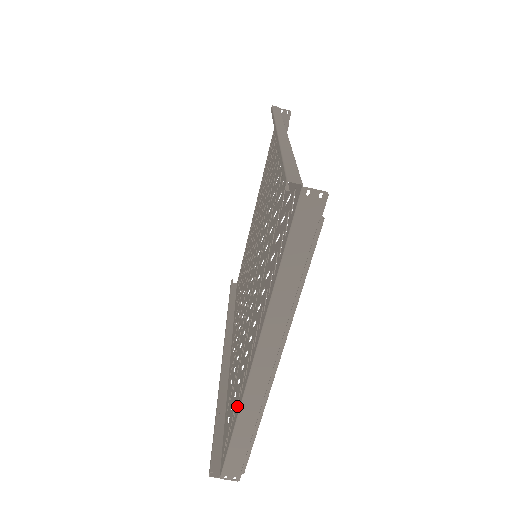
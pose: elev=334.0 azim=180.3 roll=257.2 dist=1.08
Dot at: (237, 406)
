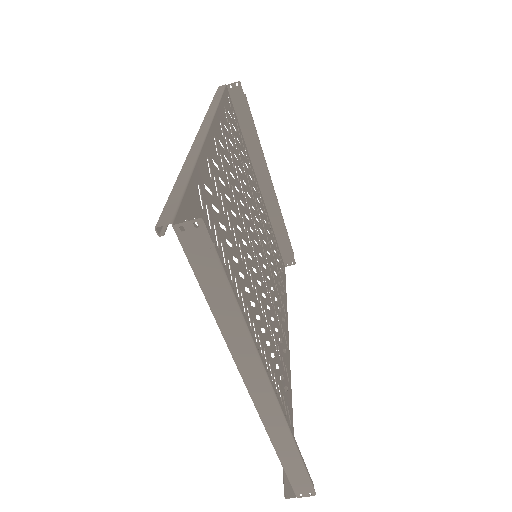
Dot at: occluded
